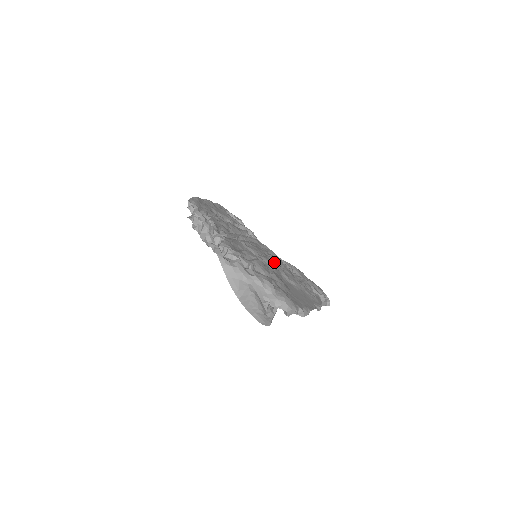
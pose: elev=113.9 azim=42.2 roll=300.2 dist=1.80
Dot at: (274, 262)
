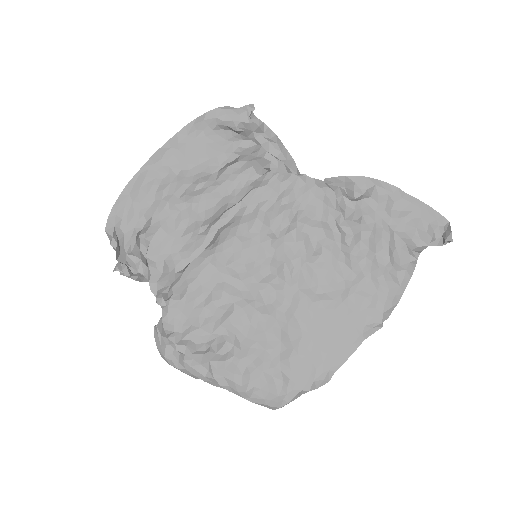
Dot at: (292, 256)
